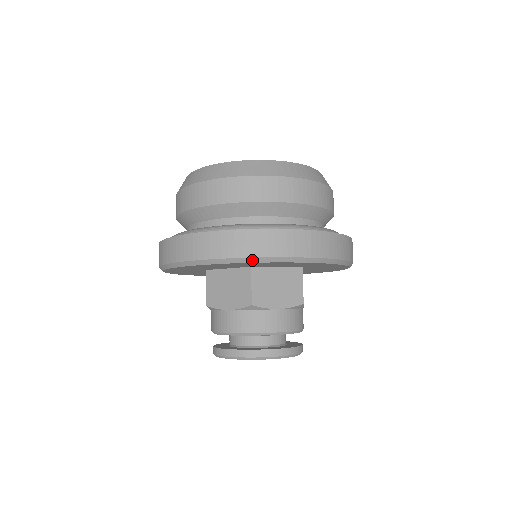
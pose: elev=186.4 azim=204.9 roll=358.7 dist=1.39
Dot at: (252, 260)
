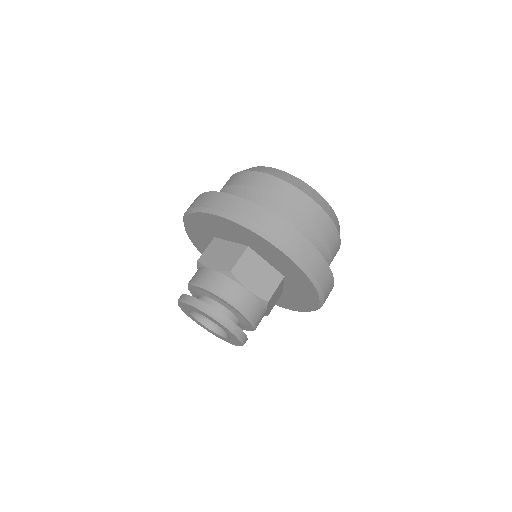
Dot at: (189, 212)
